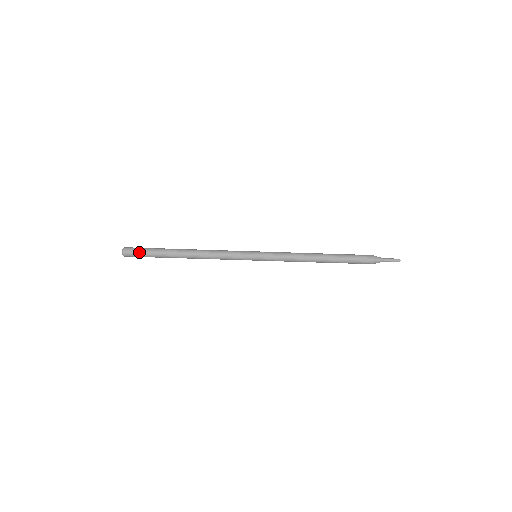
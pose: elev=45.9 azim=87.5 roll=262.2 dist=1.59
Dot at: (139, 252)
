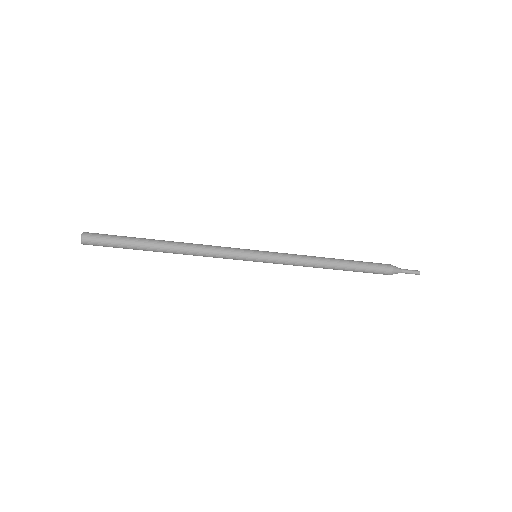
Dot at: (105, 237)
